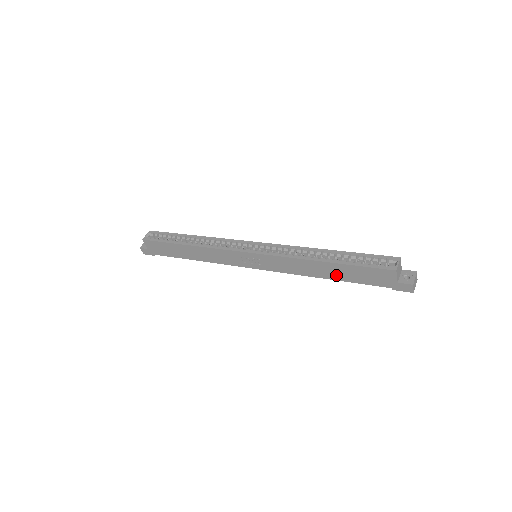
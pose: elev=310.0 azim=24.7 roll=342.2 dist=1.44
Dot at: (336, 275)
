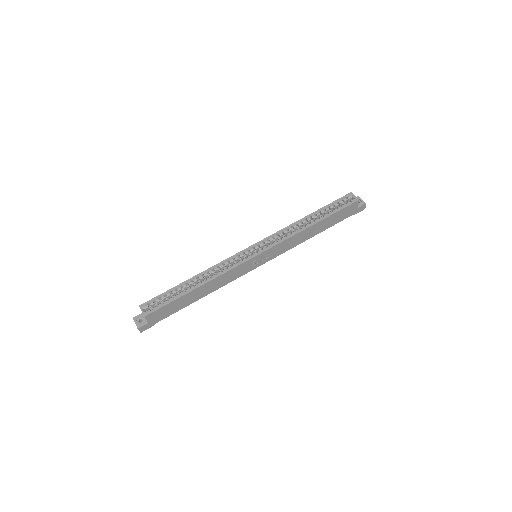
Dot at: (321, 228)
